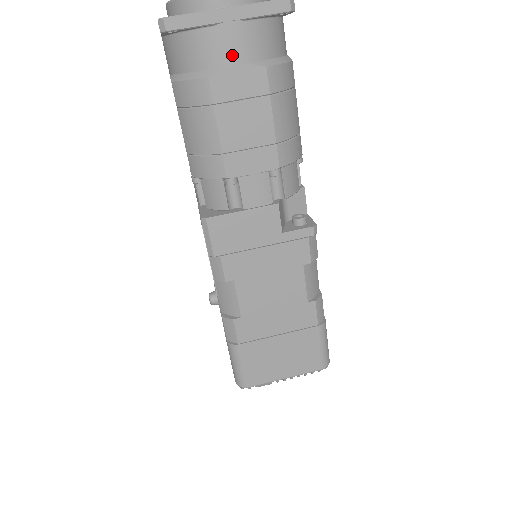
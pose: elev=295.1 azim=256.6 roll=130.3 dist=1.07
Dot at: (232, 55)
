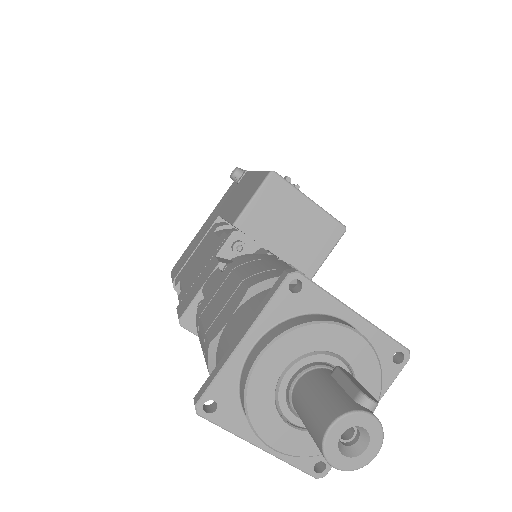
Dot at: occluded
